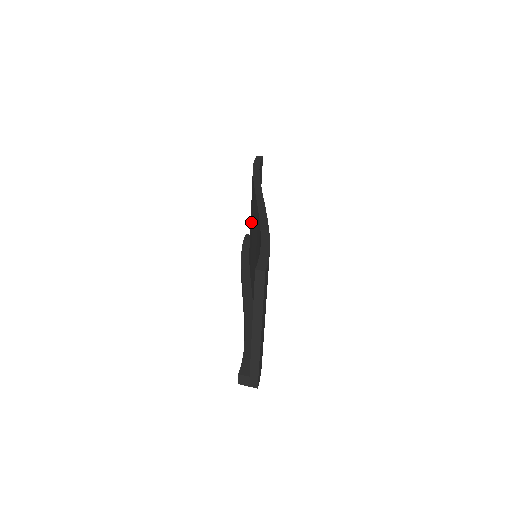
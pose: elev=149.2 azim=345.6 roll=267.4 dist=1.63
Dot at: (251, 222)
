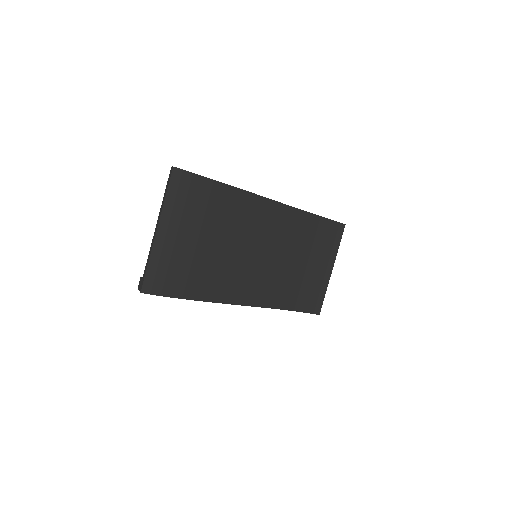
Dot at: occluded
